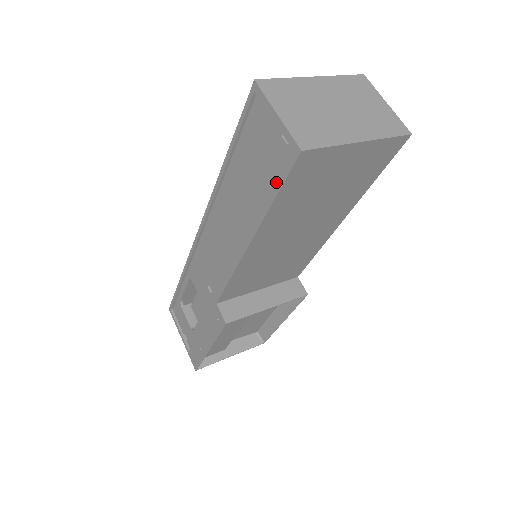
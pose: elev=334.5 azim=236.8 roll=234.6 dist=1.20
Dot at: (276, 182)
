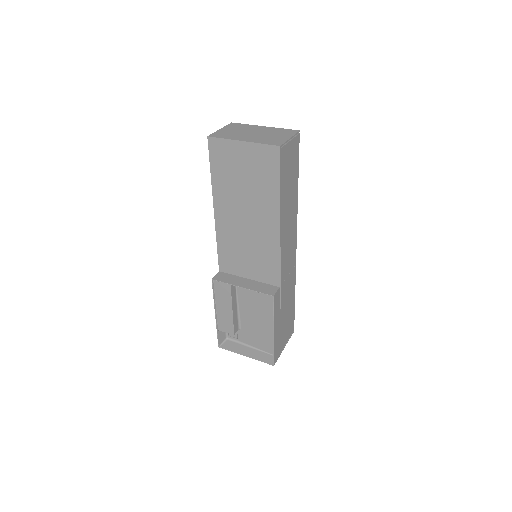
Dot at: occluded
